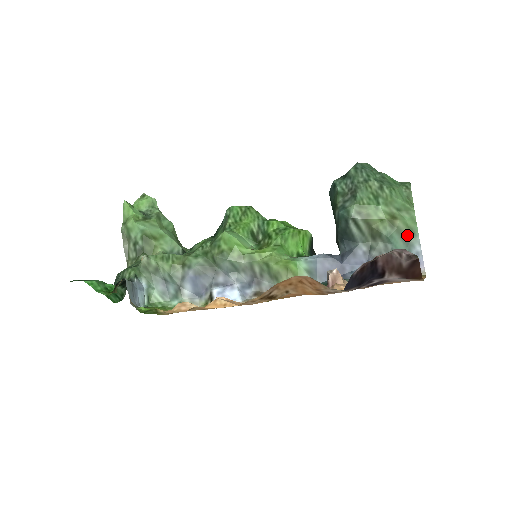
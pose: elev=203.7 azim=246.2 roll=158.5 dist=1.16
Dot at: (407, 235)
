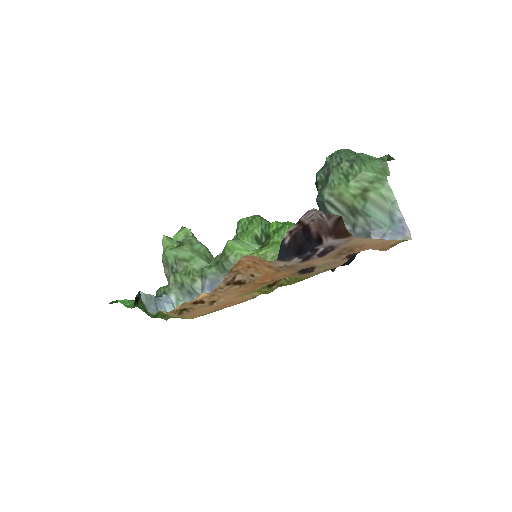
Dot at: (384, 204)
